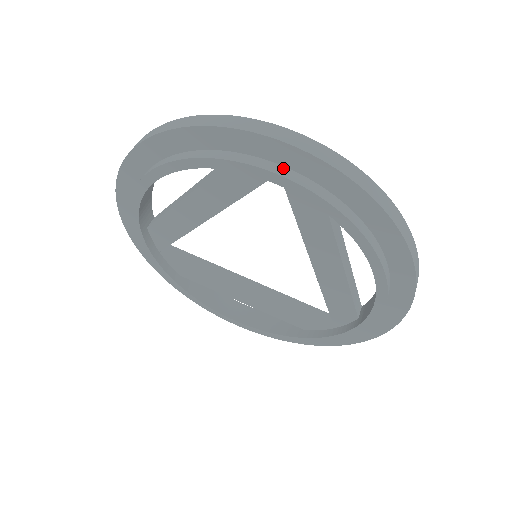
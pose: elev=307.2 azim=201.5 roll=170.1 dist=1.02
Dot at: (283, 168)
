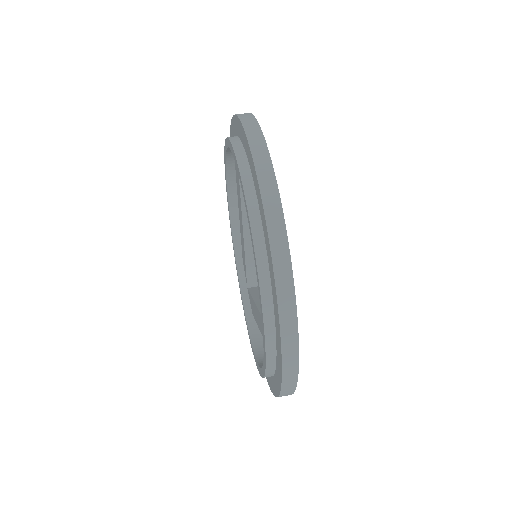
Dot at: occluded
